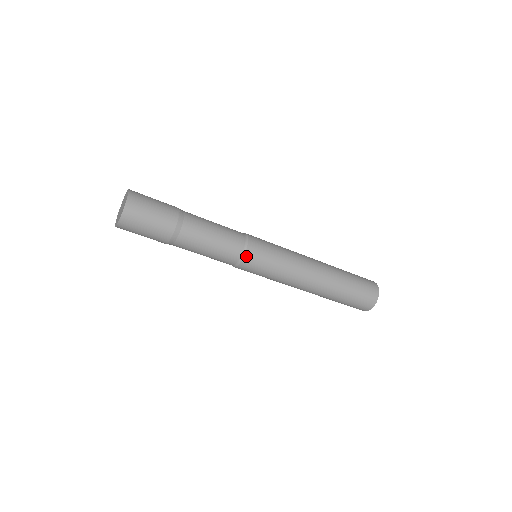
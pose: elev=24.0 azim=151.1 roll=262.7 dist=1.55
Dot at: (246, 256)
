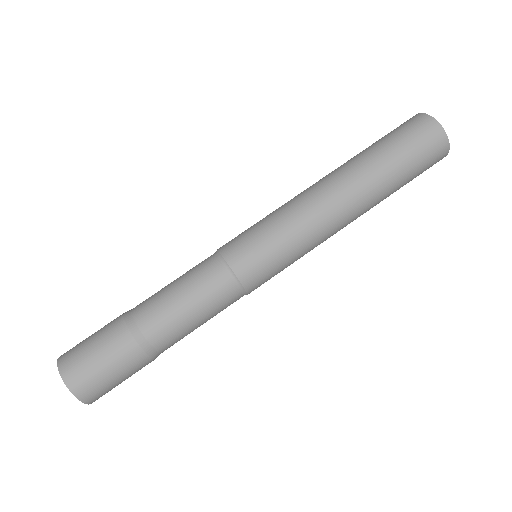
Dot at: (248, 288)
